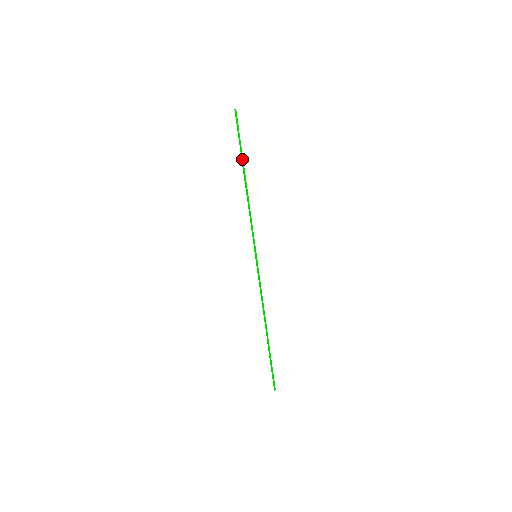
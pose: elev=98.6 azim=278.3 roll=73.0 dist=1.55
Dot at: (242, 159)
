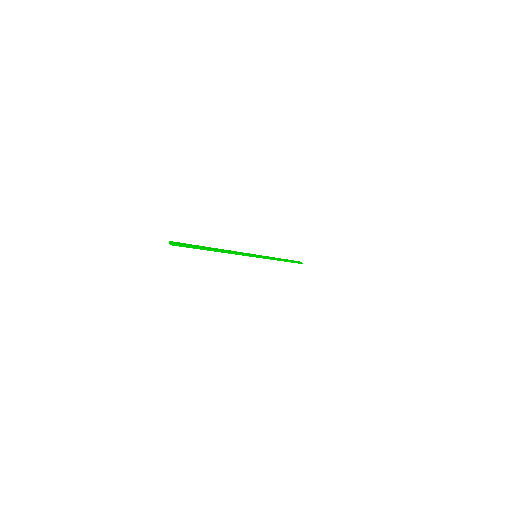
Dot at: (207, 250)
